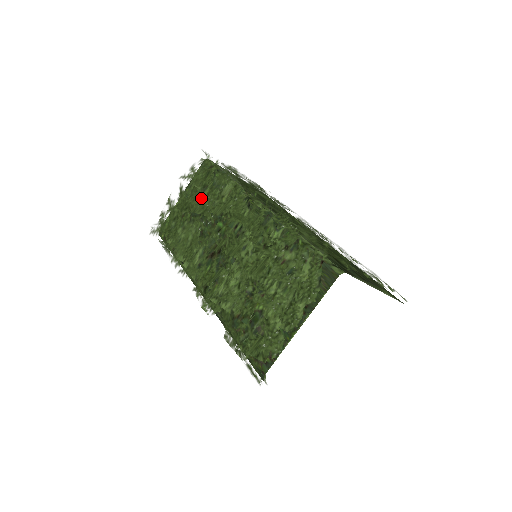
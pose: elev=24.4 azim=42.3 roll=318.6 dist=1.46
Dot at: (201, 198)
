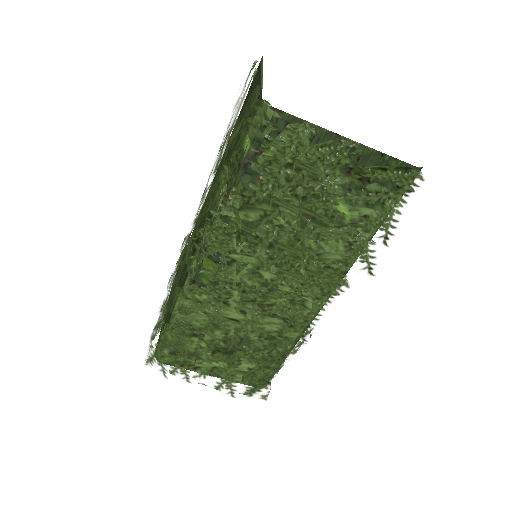
Dot at: occluded
